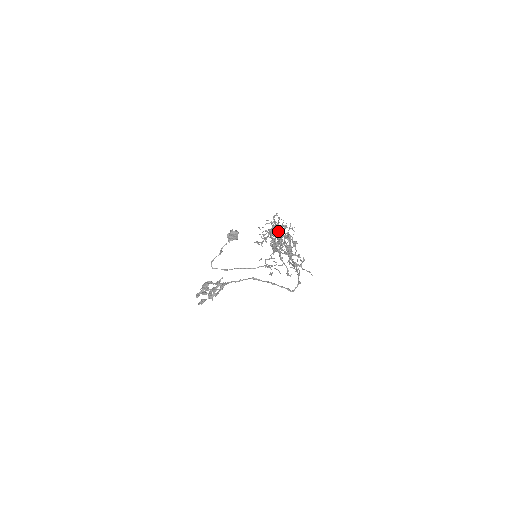
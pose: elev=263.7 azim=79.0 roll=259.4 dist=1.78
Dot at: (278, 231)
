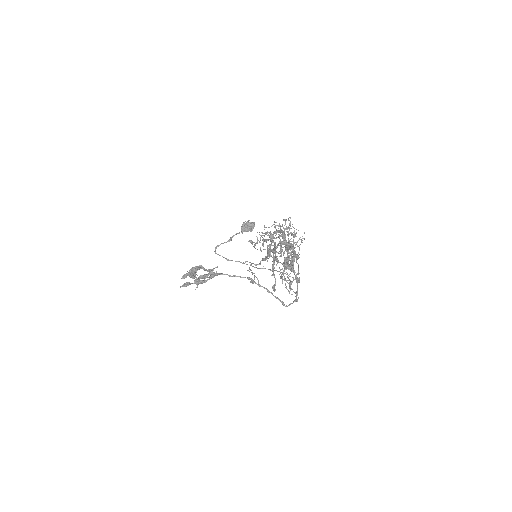
Dot at: occluded
